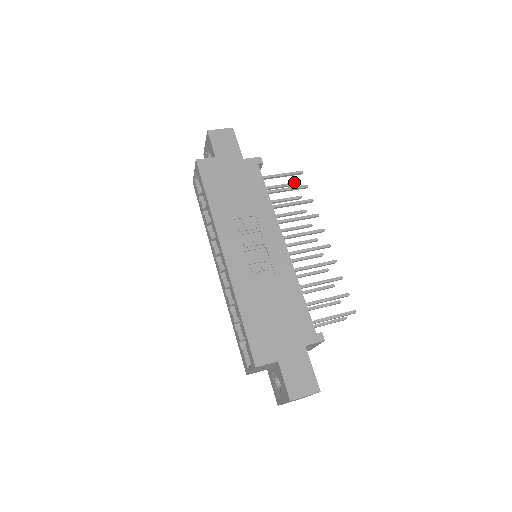
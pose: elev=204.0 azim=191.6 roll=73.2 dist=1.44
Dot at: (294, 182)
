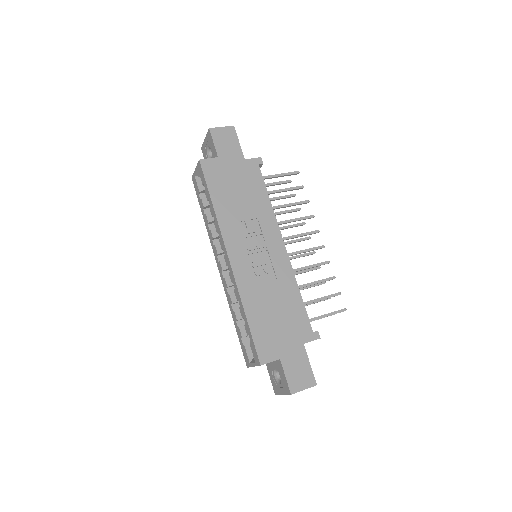
Dot at: occluded
